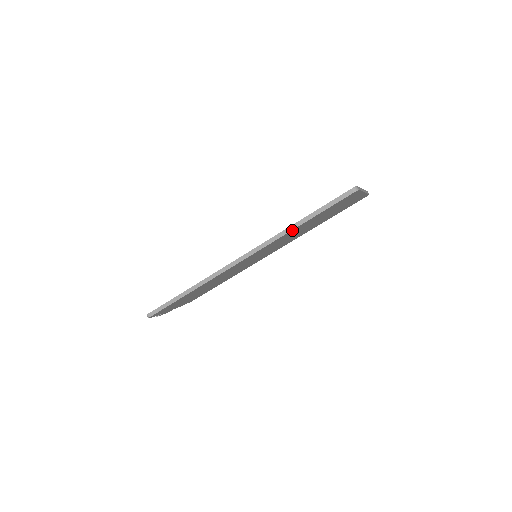
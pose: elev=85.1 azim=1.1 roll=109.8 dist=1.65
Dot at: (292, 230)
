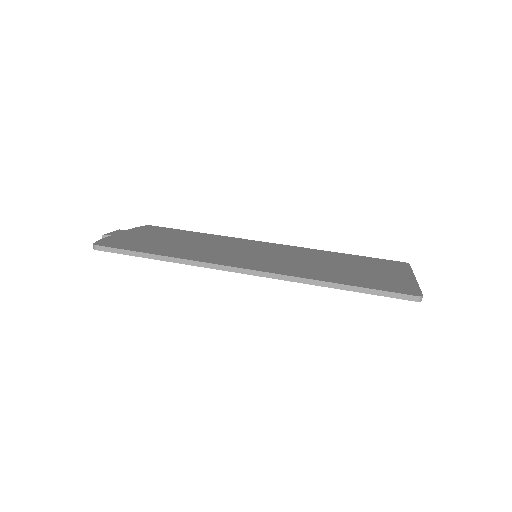
Dot at: (322, 285)
